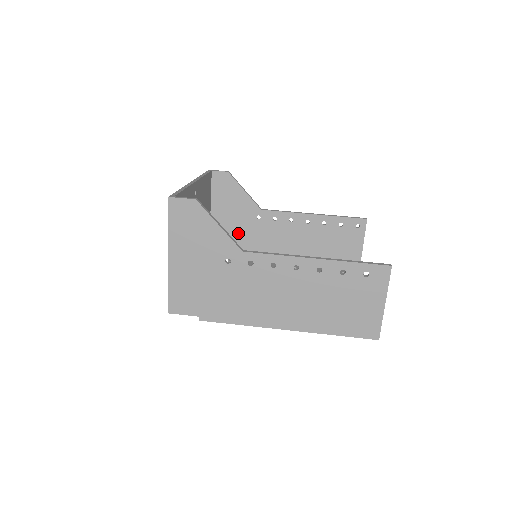
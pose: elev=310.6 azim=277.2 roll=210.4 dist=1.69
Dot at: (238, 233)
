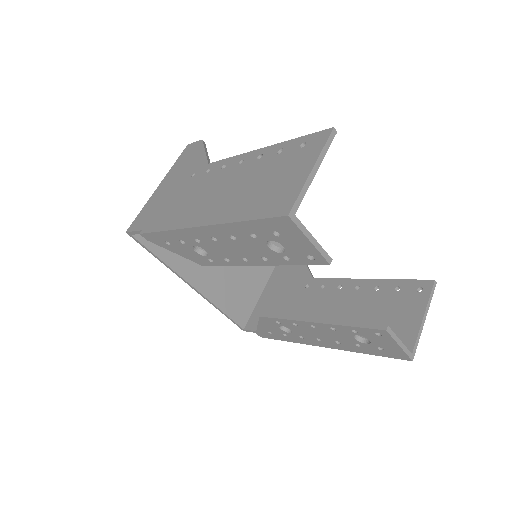
Dot at: (281, 303)
